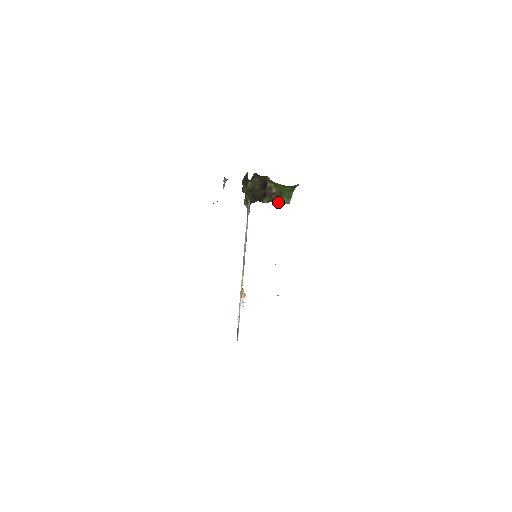
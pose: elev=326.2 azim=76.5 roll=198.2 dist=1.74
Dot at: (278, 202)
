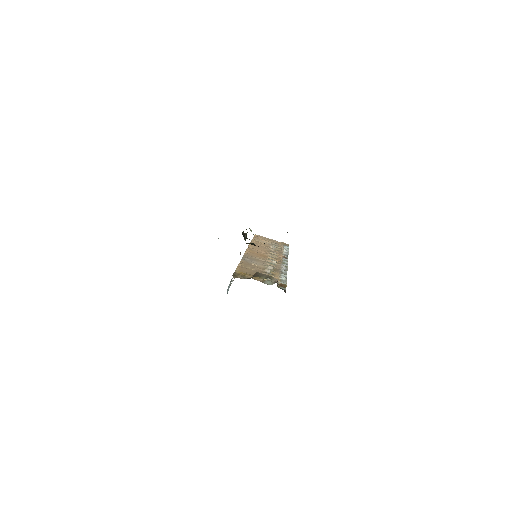
Dot at: occluded
